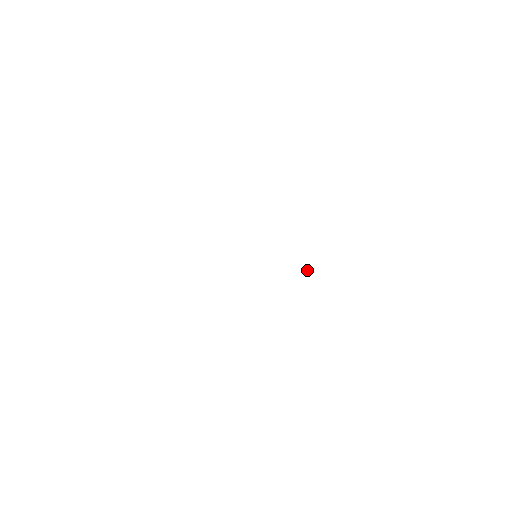
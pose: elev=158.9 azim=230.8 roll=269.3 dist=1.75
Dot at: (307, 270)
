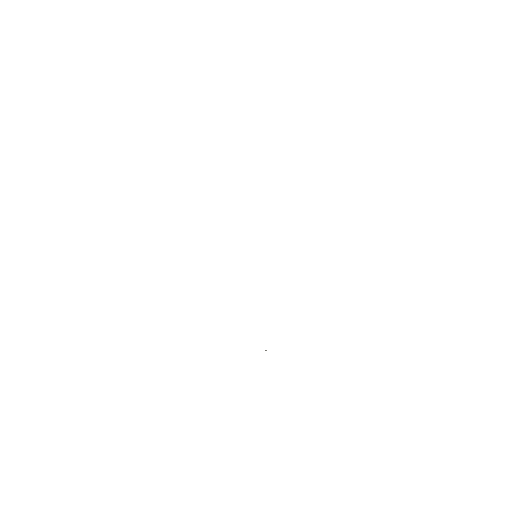
Dot at: occluded
